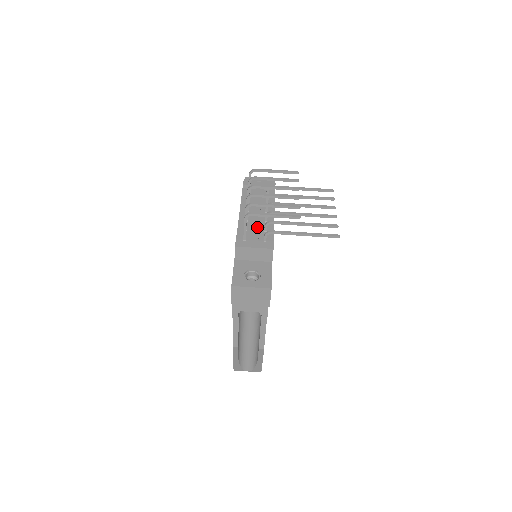
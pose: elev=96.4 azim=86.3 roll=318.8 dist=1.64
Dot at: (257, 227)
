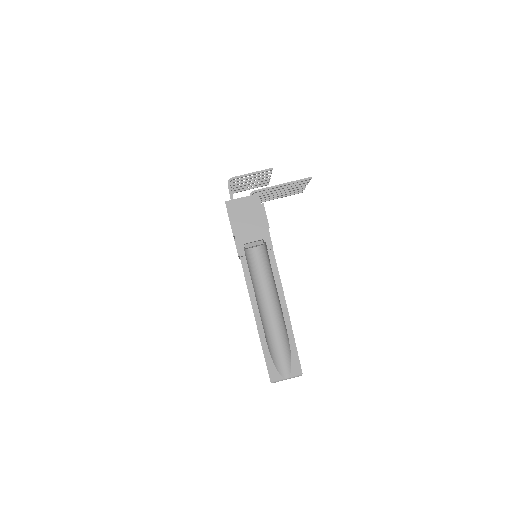
Dot at: occluded
